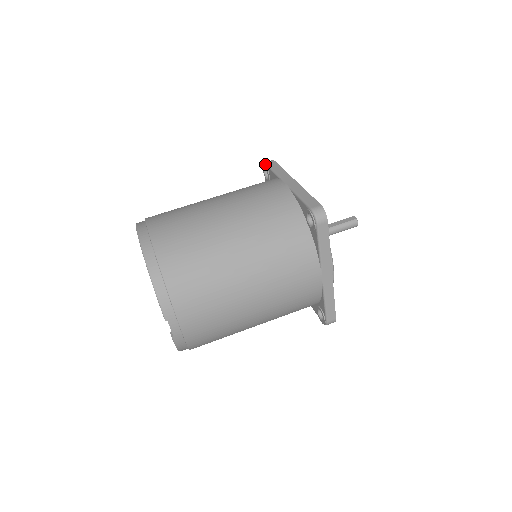
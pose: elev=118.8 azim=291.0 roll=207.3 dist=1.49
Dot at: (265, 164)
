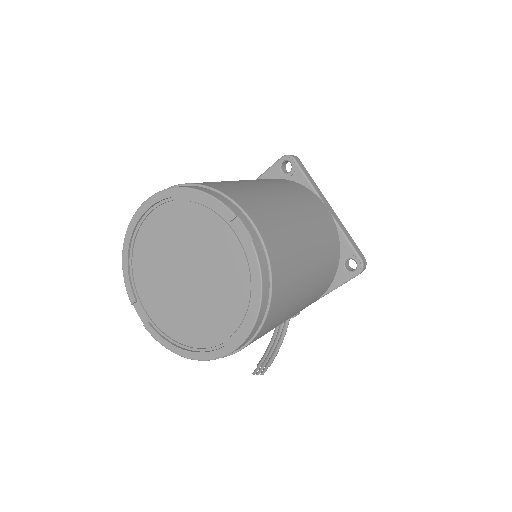
Dot at: occluded
